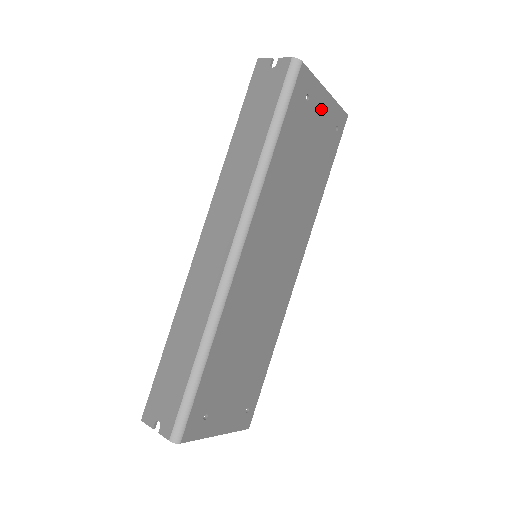
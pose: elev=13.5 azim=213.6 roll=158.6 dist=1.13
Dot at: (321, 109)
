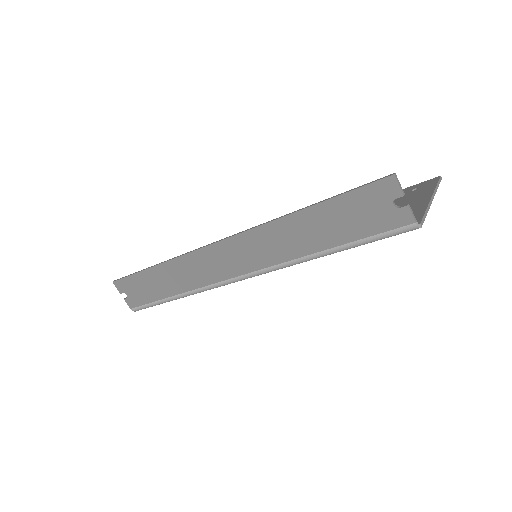
Dot at: occluded
